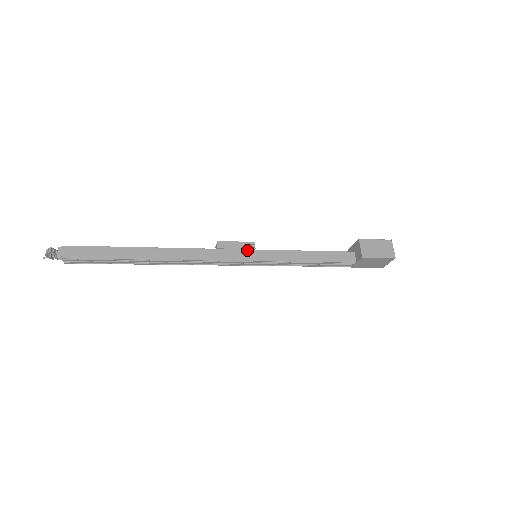
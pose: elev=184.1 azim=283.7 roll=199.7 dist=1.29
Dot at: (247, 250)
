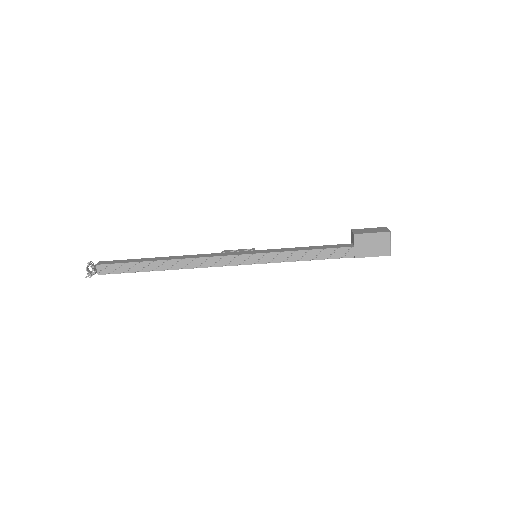
Dot at: (247, 251)
